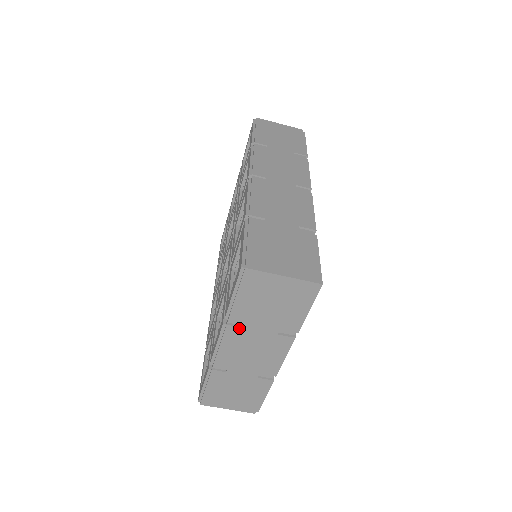
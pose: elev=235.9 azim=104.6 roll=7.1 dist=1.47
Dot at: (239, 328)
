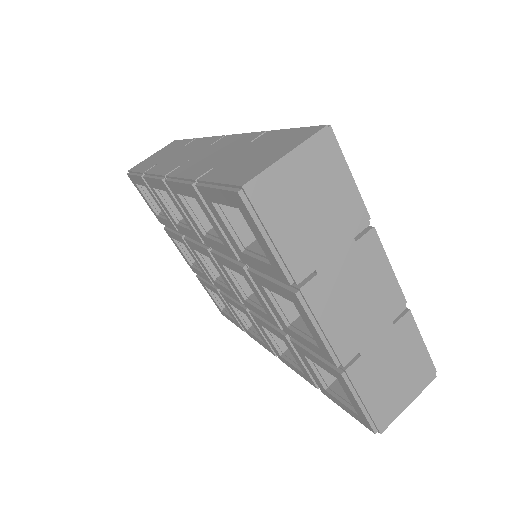
Dot at: (315, 279)
